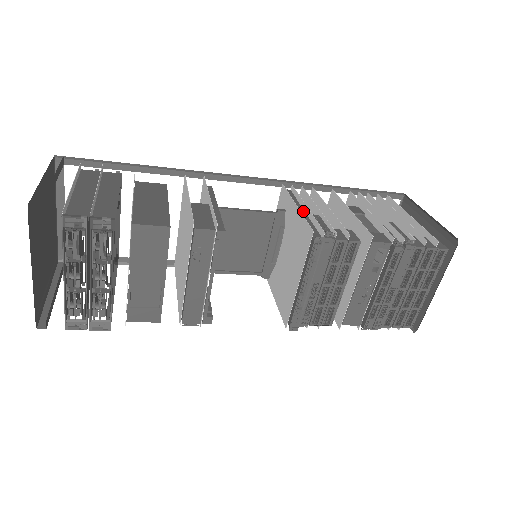
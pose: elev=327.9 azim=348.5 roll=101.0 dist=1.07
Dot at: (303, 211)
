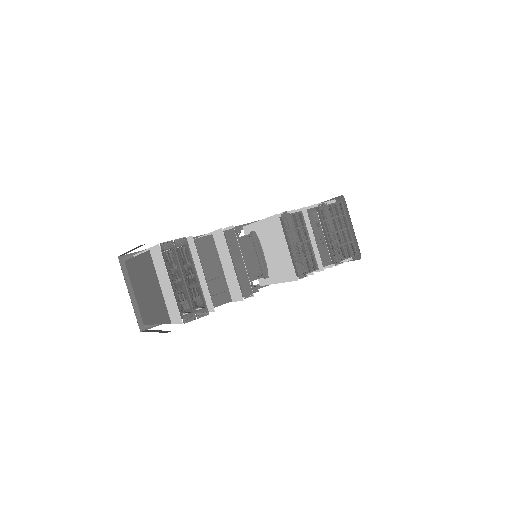
Dot at: occluded
